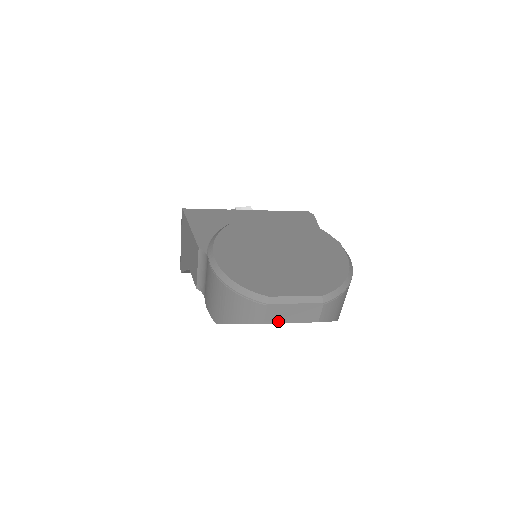
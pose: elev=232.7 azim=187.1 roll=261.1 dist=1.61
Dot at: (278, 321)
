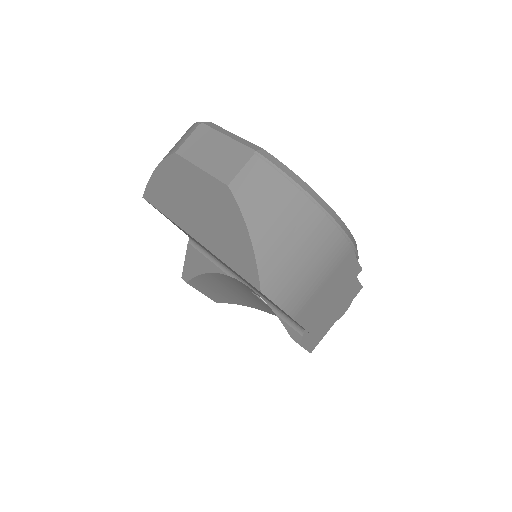
Dot at: (190, 157)
